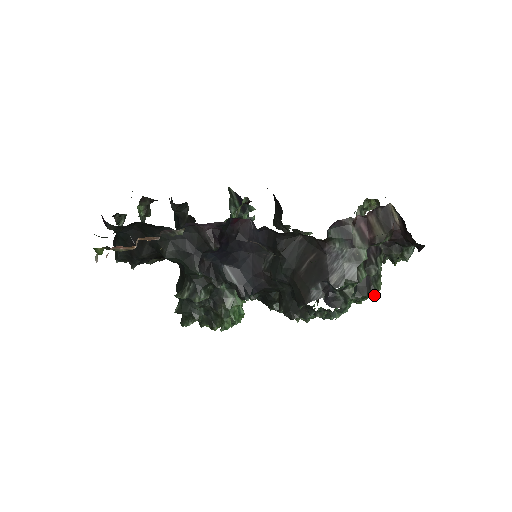
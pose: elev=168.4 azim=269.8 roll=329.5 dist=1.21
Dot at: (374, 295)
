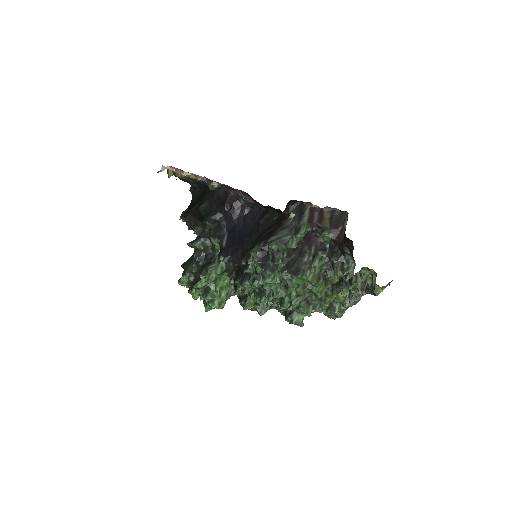
Dot at: (296, 275)
